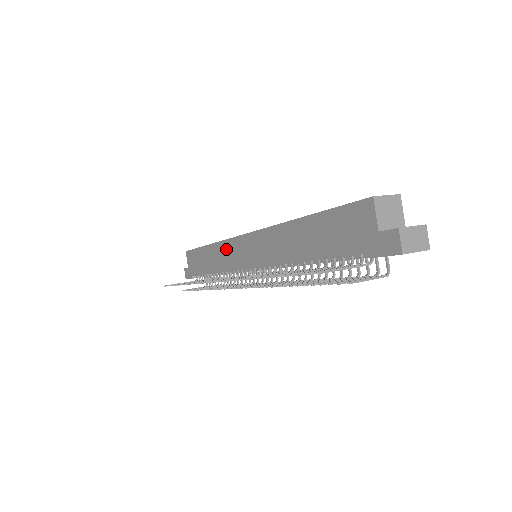
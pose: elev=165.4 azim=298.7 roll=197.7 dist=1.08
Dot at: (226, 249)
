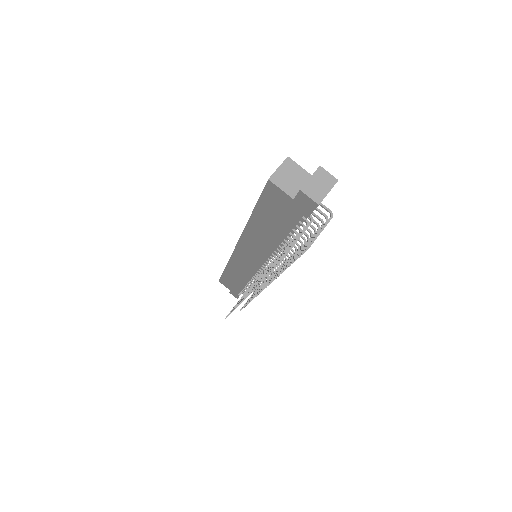
Dot at: (236, 265)
